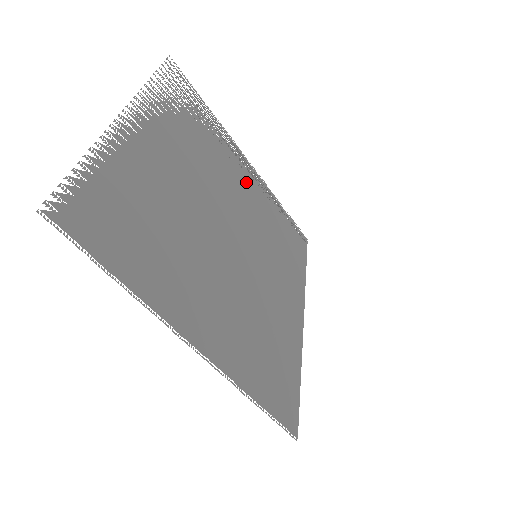
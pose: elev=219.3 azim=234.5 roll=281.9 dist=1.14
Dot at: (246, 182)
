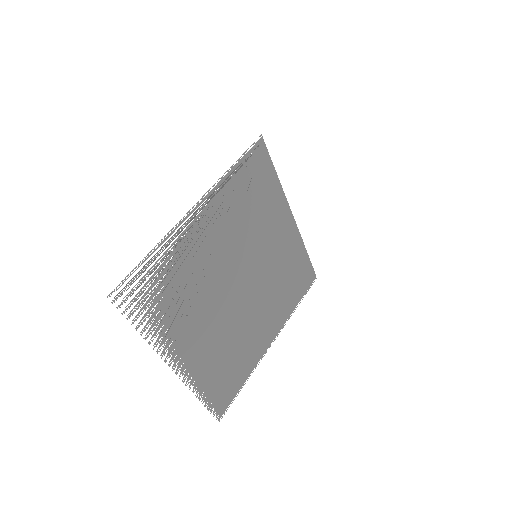
Dot at: (213, 227)
